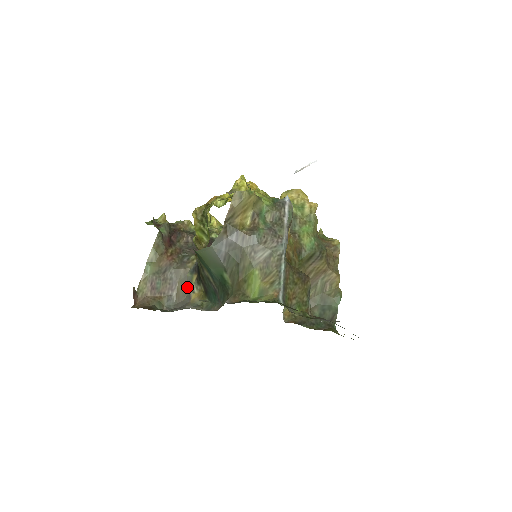
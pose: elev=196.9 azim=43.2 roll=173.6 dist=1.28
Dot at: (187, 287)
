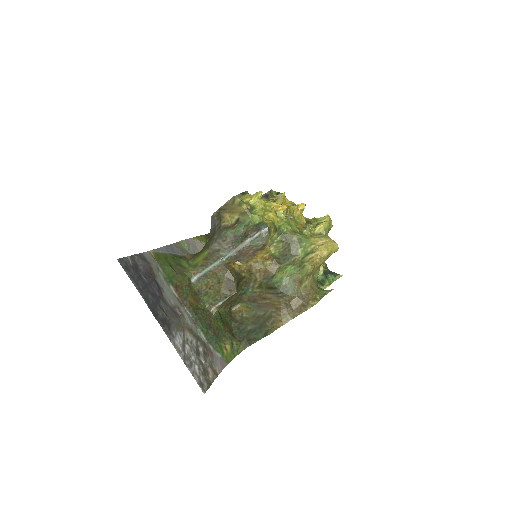
Dot at: occluded
